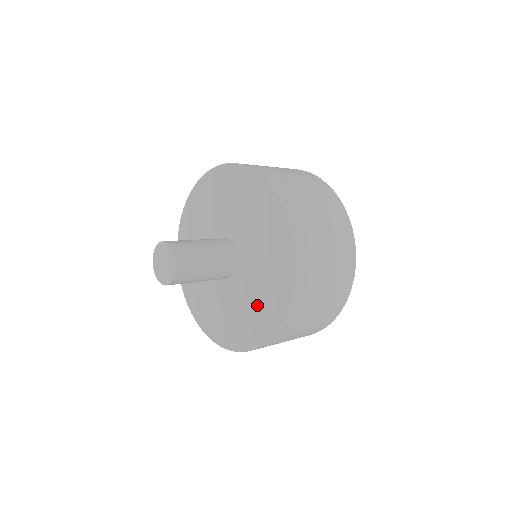
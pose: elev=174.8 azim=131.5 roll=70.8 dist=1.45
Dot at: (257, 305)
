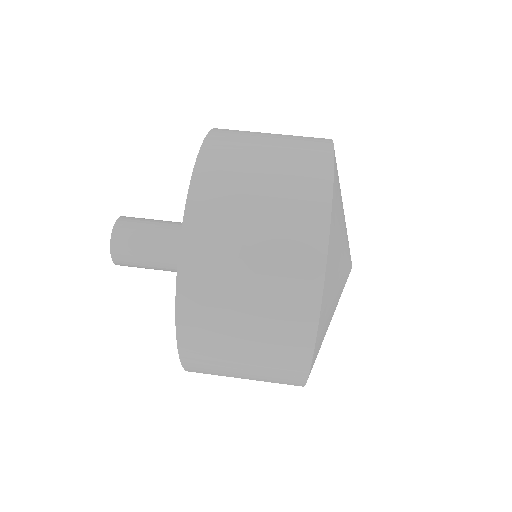
Dot at: occluded
